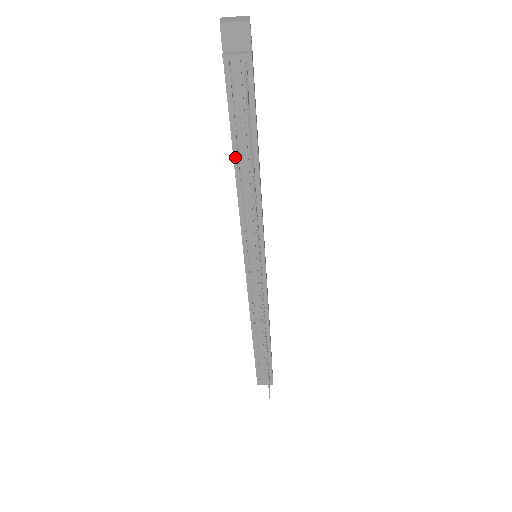
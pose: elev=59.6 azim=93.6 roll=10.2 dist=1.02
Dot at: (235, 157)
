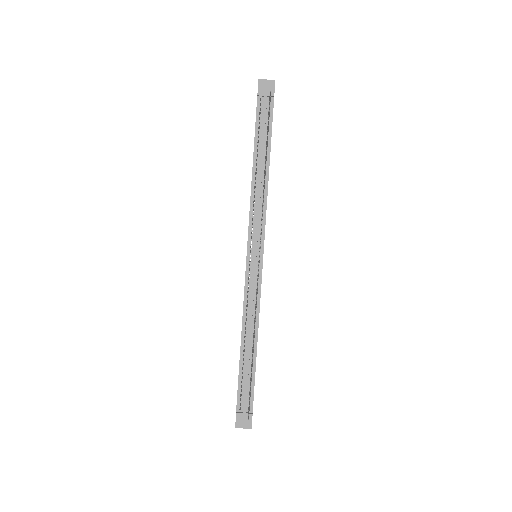
Dot at: (254, 160)
